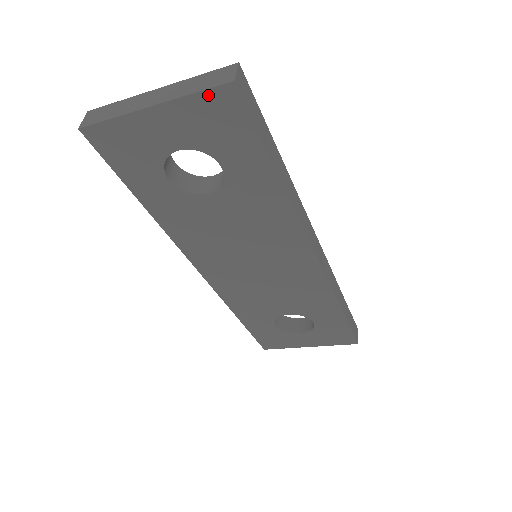
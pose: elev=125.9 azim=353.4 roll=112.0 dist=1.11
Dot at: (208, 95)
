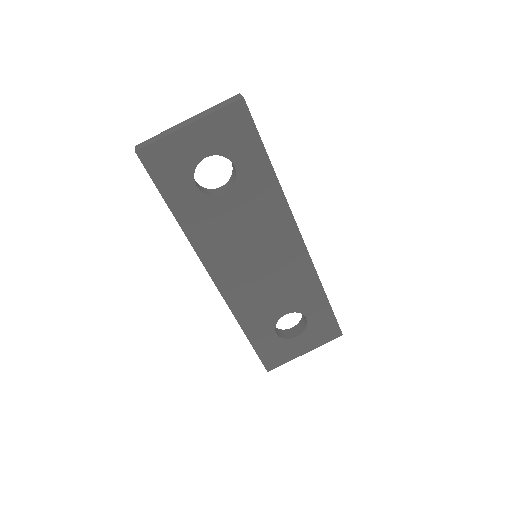
Dot at: (227, 110)
